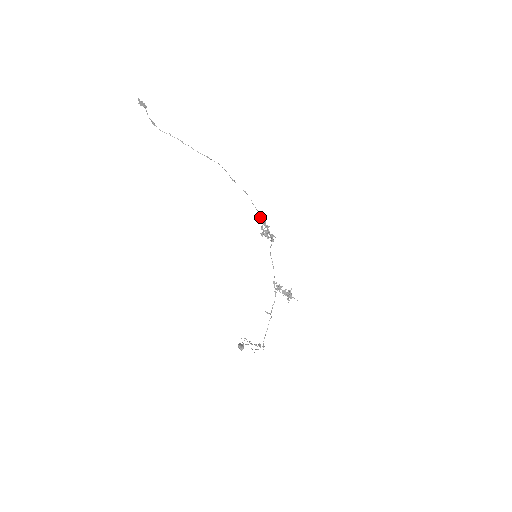
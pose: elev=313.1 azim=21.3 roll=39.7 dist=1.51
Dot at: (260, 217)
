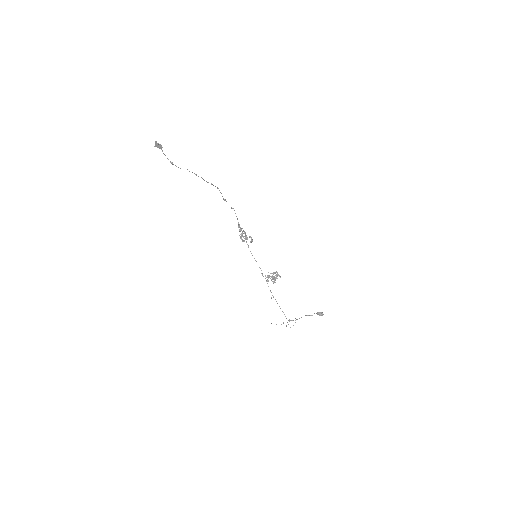
Dot at: (239, 226)
